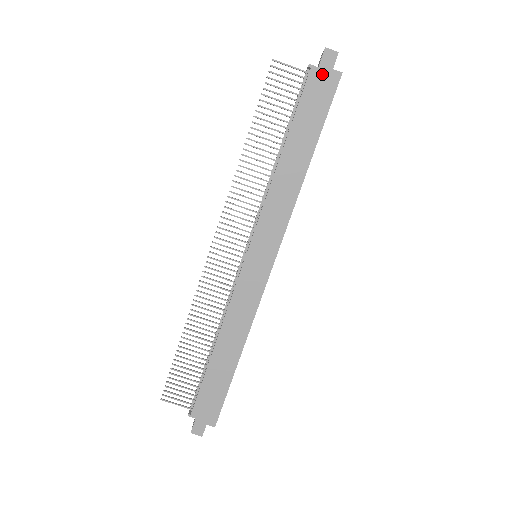
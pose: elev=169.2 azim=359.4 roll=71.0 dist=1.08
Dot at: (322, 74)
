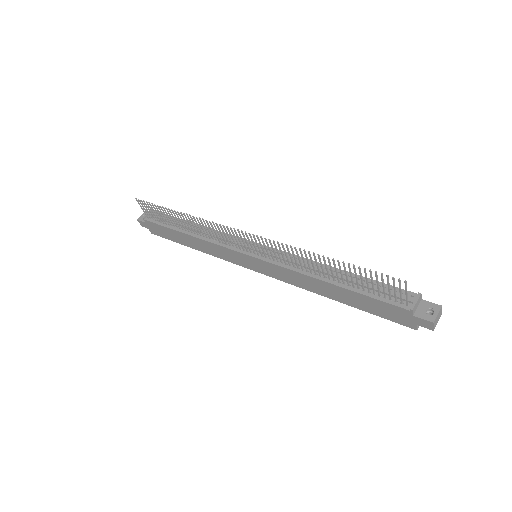
Dot at: (409, 317)
